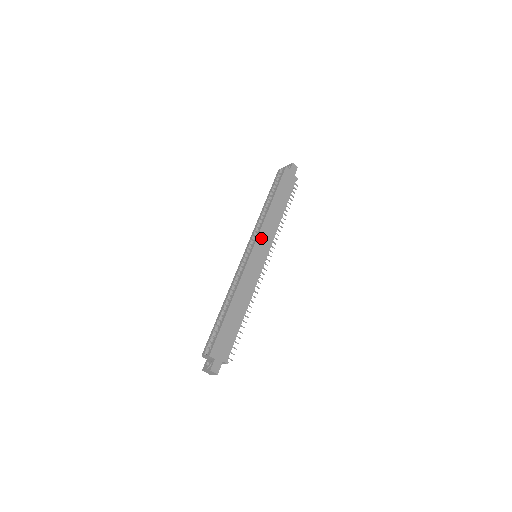
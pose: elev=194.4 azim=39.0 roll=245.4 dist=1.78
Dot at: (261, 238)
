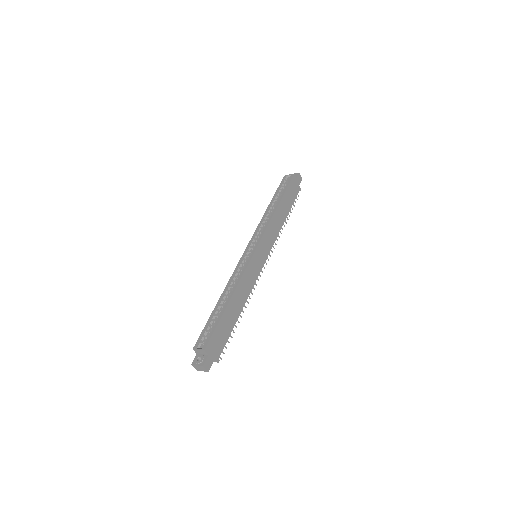
Dot at: (265, 239)
